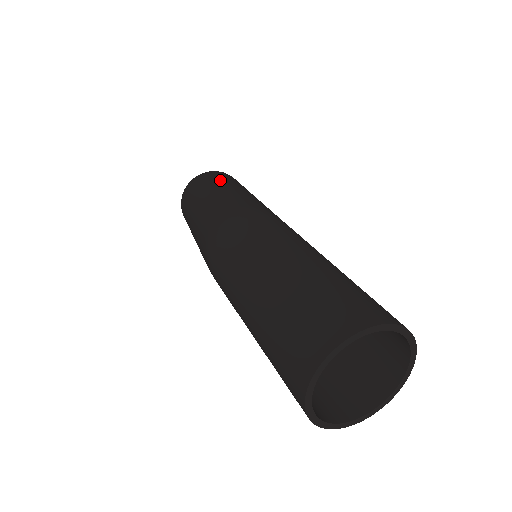
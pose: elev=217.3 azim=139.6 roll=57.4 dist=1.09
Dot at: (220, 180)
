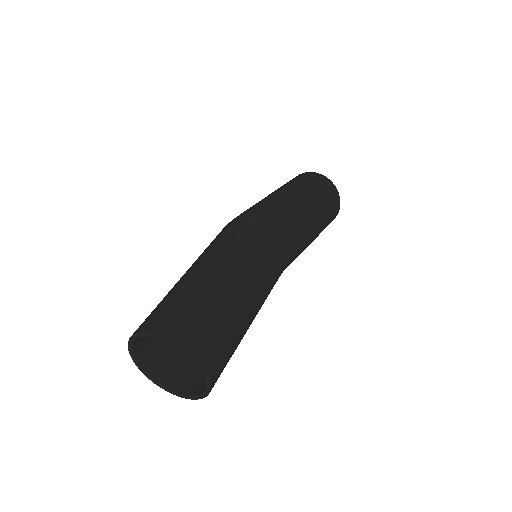
Dot at: (310, 188)
